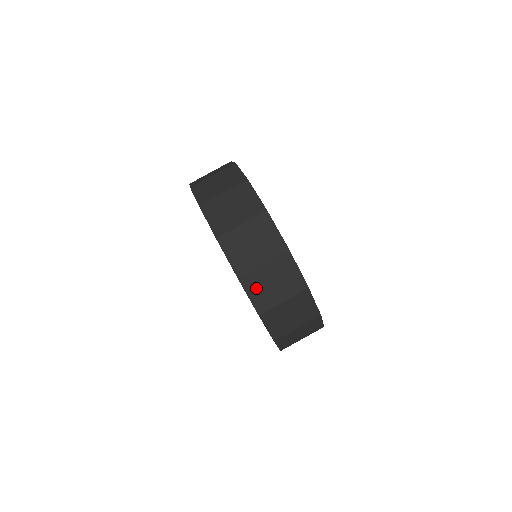
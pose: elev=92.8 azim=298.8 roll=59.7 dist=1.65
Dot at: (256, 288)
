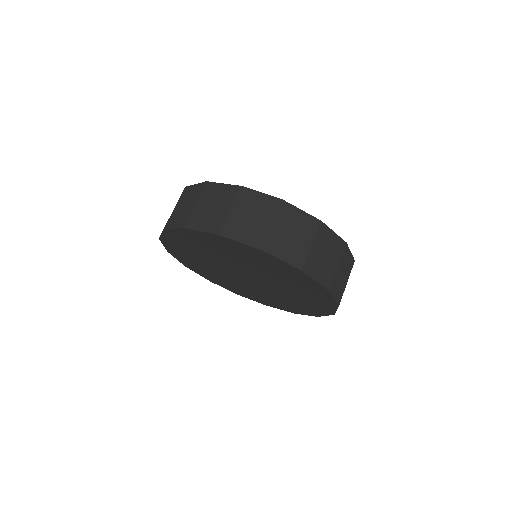
Dot at: (282, 248)
